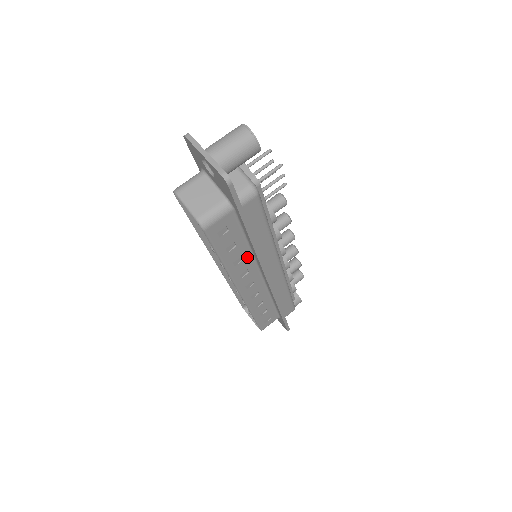
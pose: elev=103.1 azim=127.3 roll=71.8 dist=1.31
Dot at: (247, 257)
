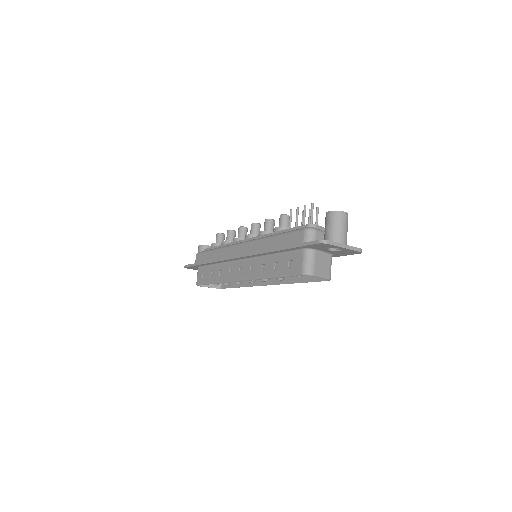
Dot at: occluded
